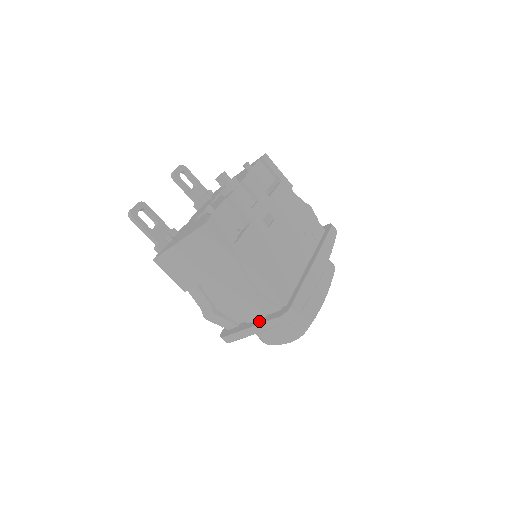
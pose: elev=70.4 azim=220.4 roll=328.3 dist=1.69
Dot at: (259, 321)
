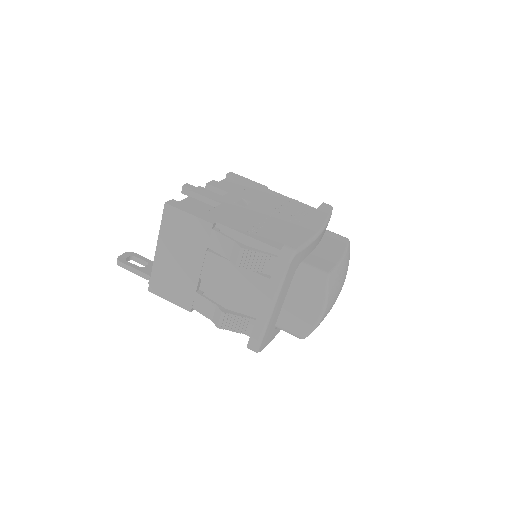
Dot at: (267, 289)
